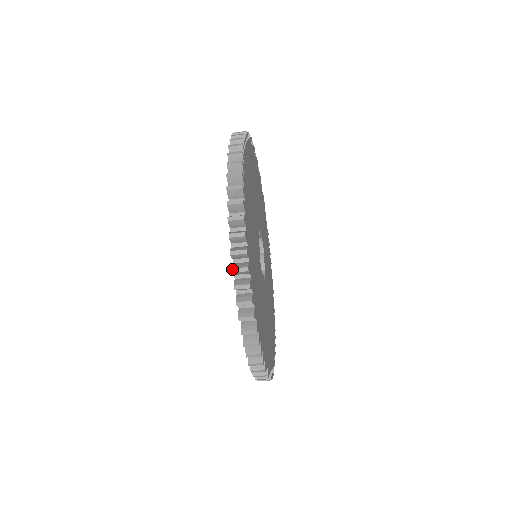
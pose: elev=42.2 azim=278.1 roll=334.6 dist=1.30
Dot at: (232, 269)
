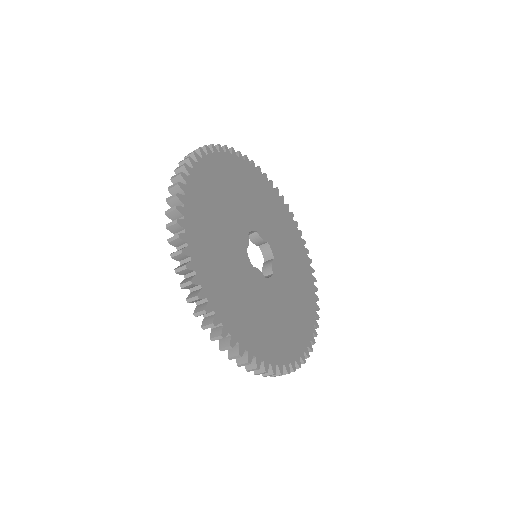
Dot at: (166, 225)
